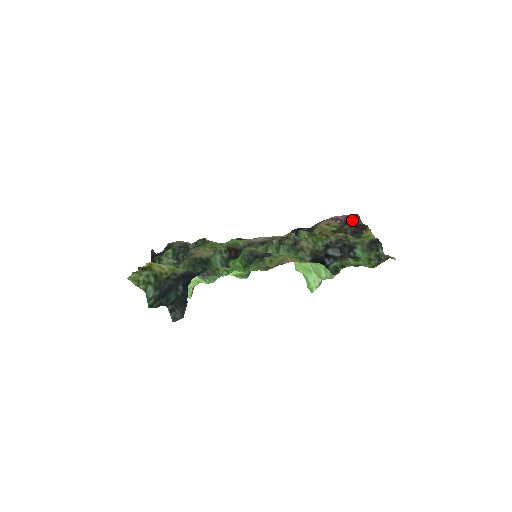
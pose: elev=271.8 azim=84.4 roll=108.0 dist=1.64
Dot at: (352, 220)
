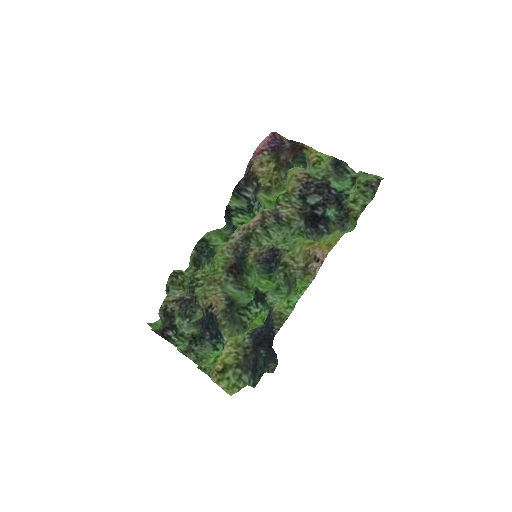
Dot at: (276, 143)
